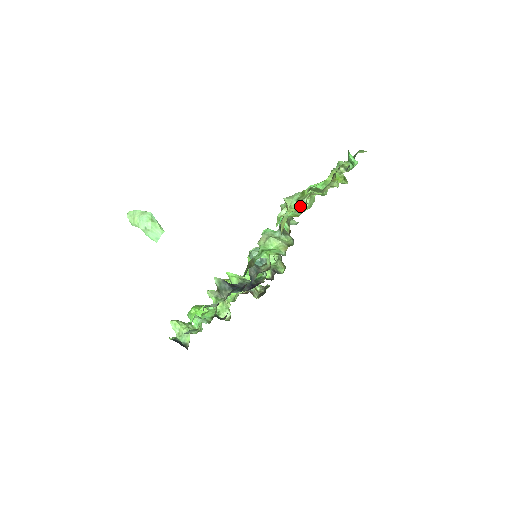
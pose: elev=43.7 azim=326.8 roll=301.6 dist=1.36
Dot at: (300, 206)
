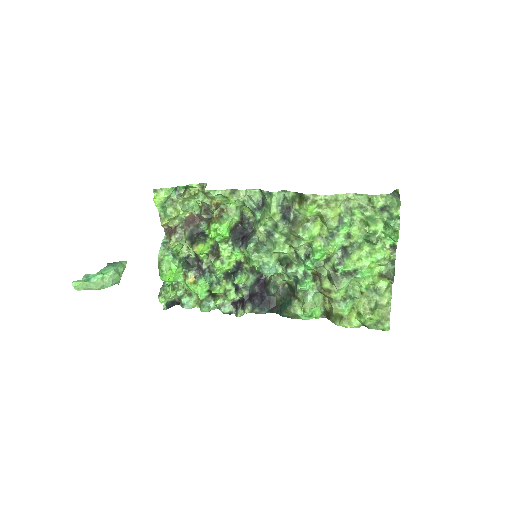
Dot at: occluded
